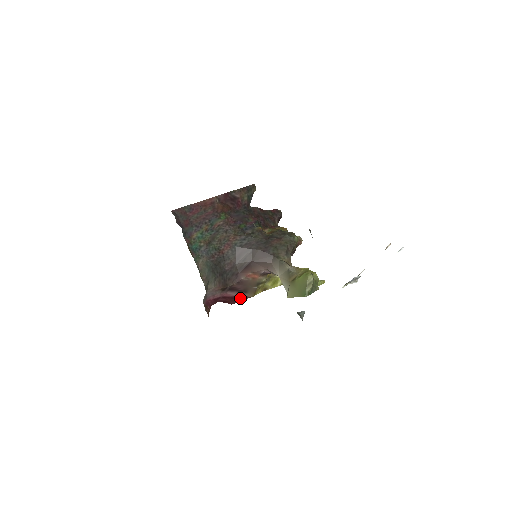
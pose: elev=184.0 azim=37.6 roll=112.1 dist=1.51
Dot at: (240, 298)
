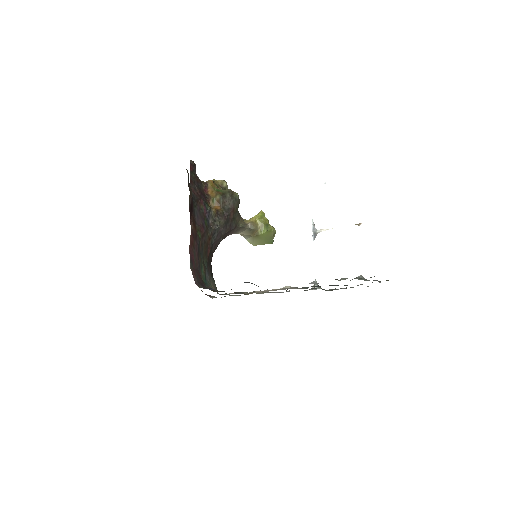
Dot at: occluded
